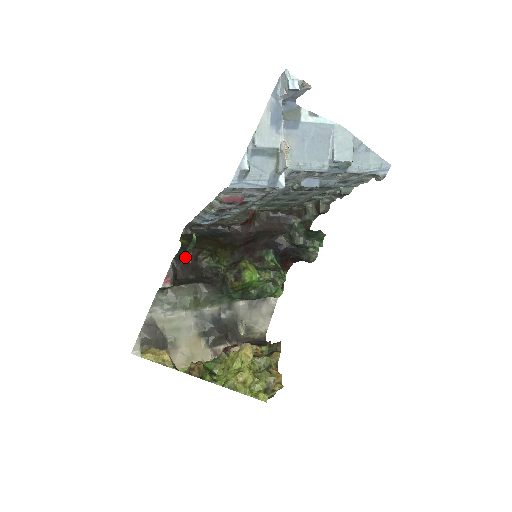
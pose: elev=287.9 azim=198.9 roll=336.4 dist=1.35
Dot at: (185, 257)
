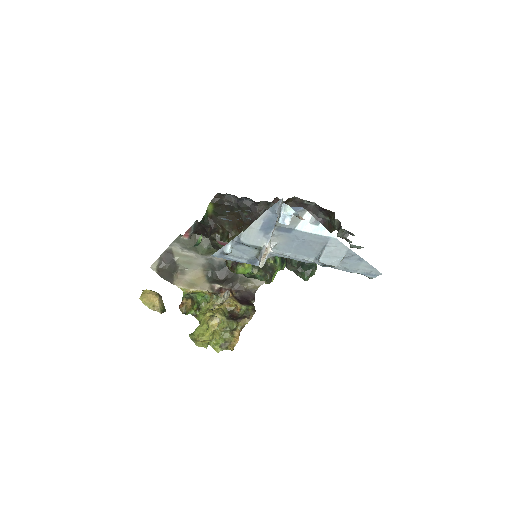
Dot at: (204, 226)
